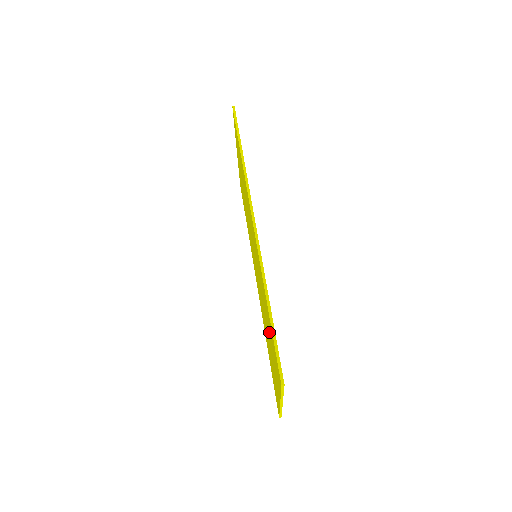
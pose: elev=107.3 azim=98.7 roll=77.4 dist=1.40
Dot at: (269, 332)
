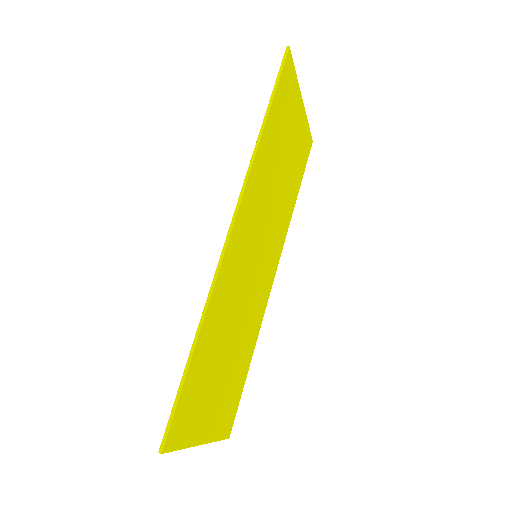
Dot at: (208, 366)
